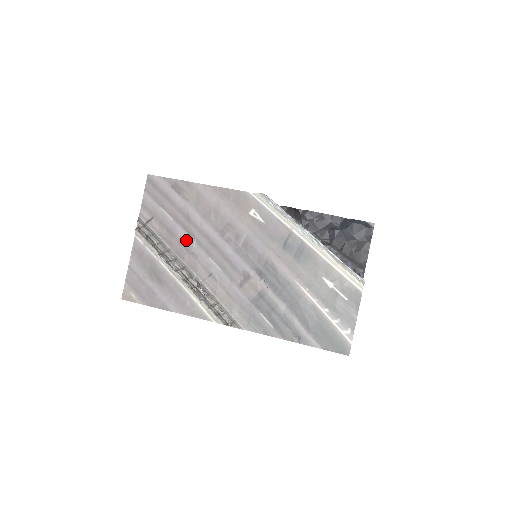
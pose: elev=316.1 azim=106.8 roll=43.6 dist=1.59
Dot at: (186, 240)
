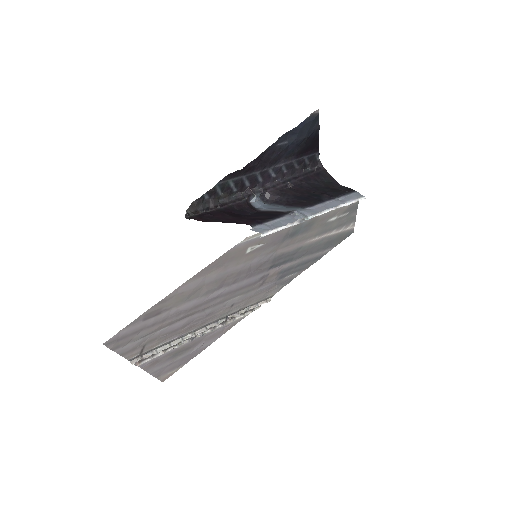
Dot at: (193, 318)
